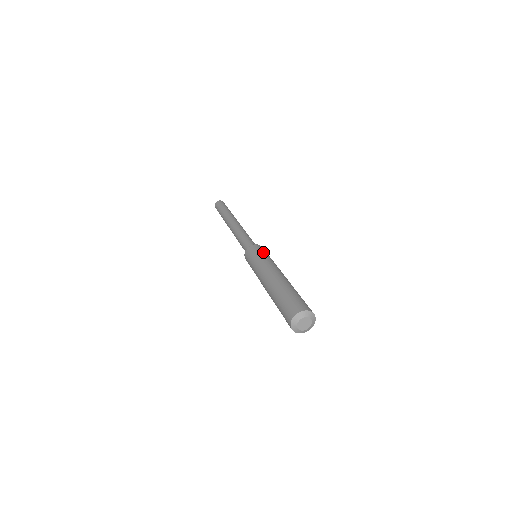
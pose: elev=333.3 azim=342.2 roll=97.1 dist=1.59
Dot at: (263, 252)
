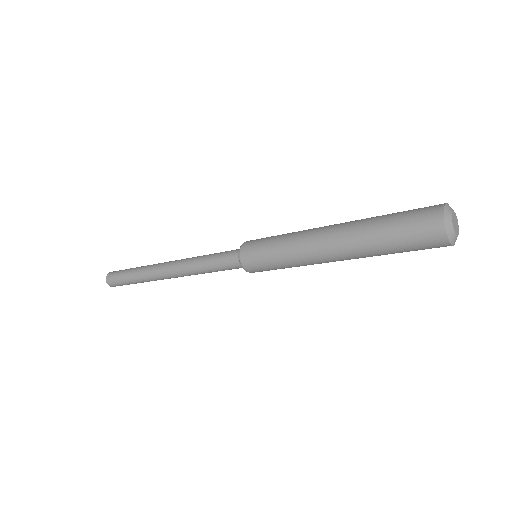
Dot at: occluded
